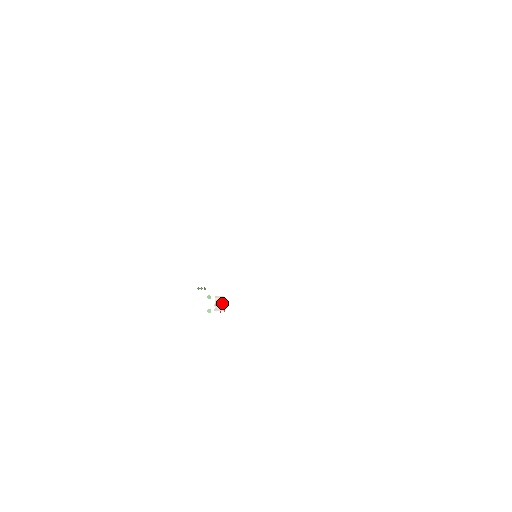
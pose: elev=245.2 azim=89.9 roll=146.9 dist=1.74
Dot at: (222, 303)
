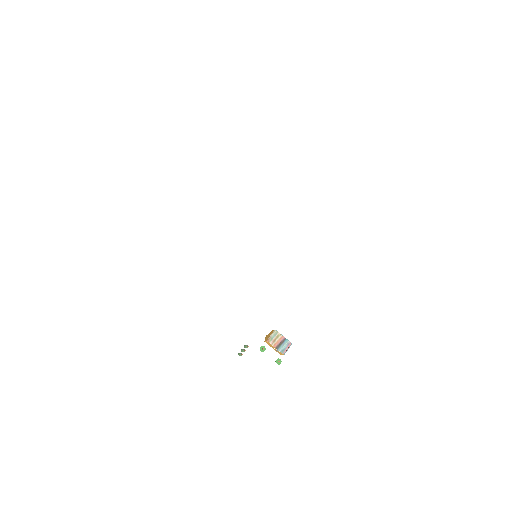
Dot at: (281, 339)
